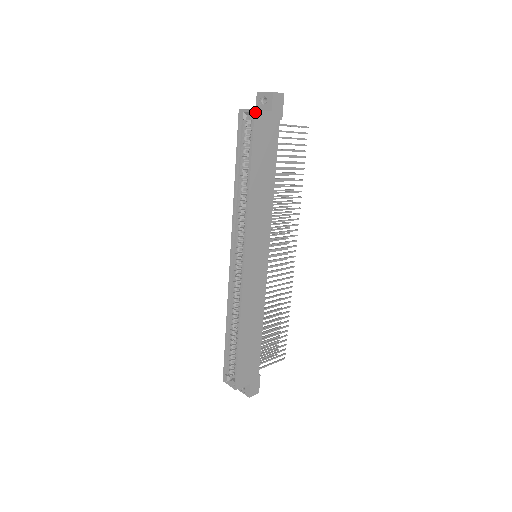
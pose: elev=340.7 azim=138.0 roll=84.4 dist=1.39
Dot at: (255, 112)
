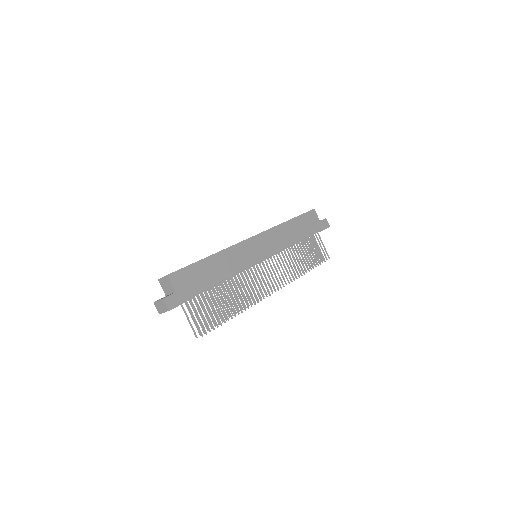
Dot at: (314, 210)
